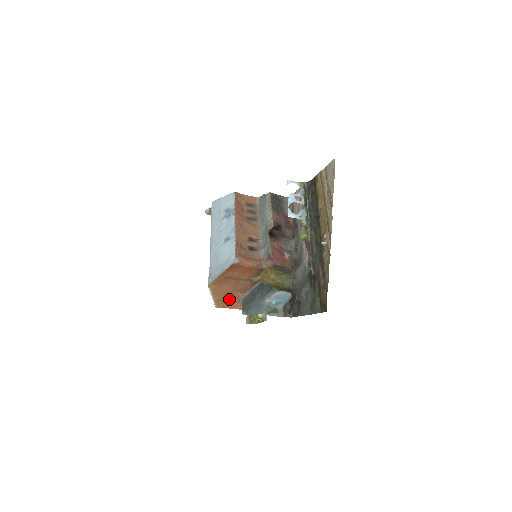
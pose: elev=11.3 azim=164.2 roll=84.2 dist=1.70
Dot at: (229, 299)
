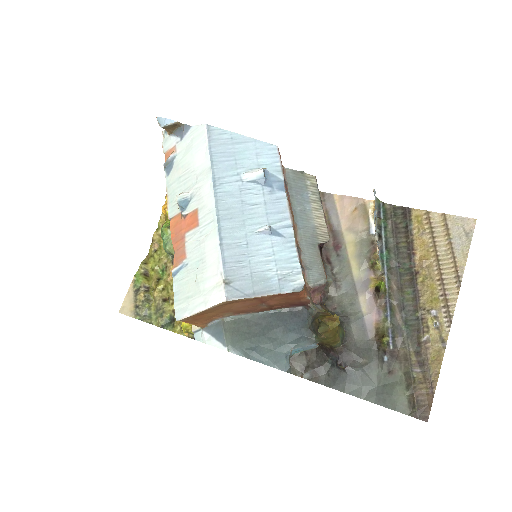
Dot at: (208, 315)
